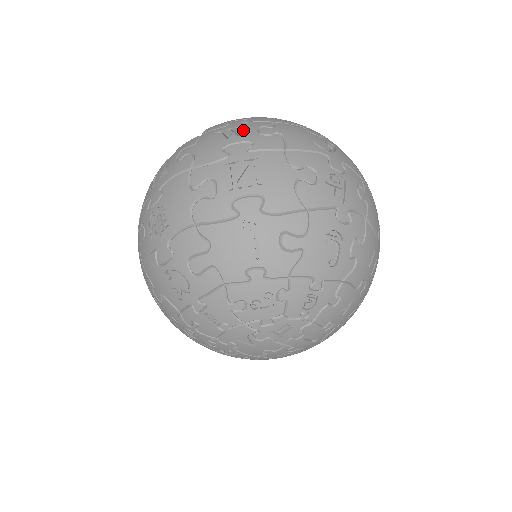
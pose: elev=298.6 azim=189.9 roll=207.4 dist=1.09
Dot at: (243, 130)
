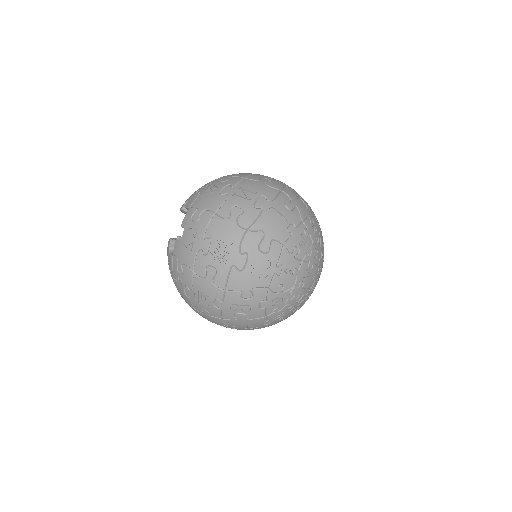
Dot at: (214, 186)
